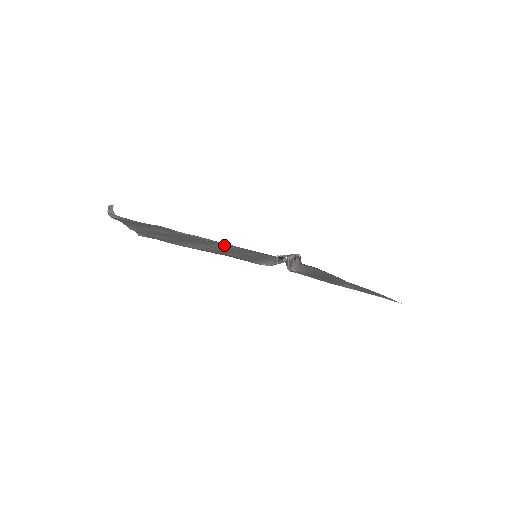
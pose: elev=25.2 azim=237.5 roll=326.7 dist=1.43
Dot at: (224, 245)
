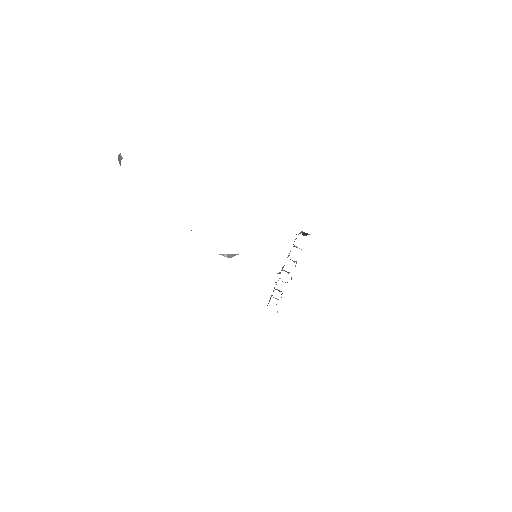
Dot at: occluded
